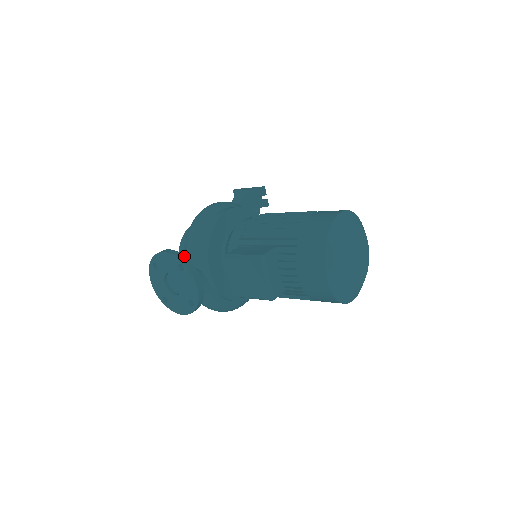
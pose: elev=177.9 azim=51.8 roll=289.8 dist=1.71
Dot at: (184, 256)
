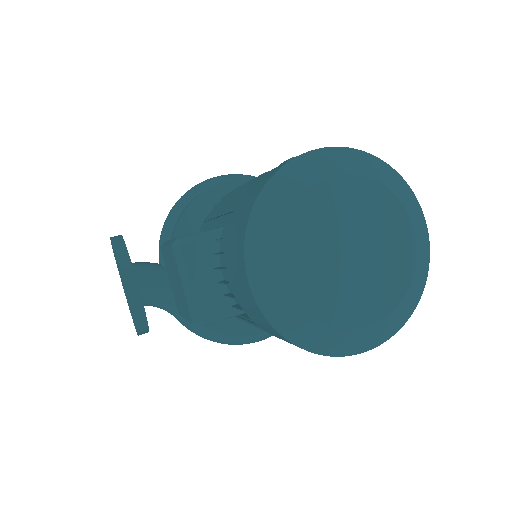
Dot at: (124, 243)
